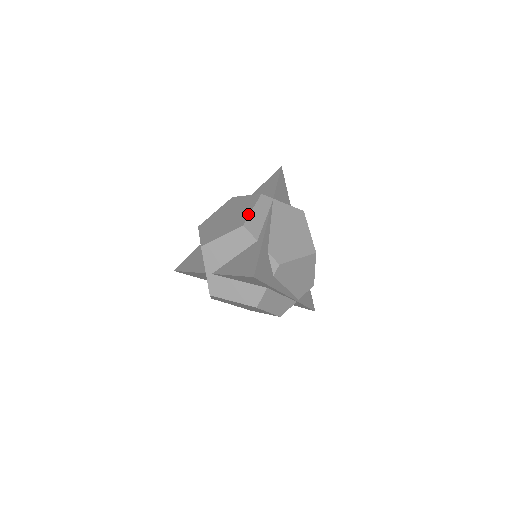
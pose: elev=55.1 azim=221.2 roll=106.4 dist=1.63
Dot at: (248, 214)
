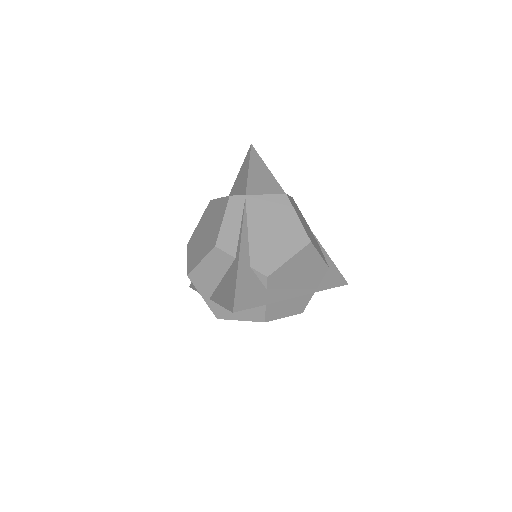
Dot at: (219, 229)
